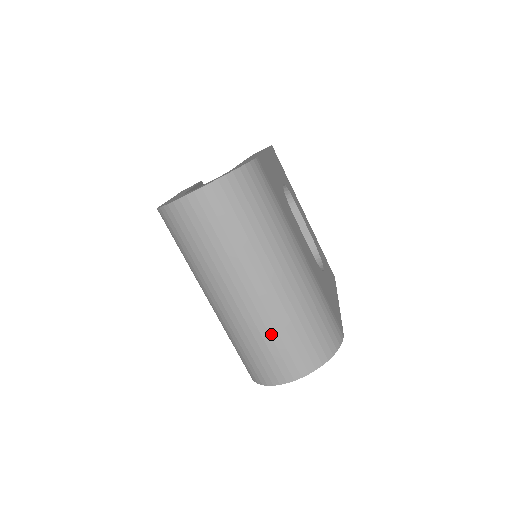
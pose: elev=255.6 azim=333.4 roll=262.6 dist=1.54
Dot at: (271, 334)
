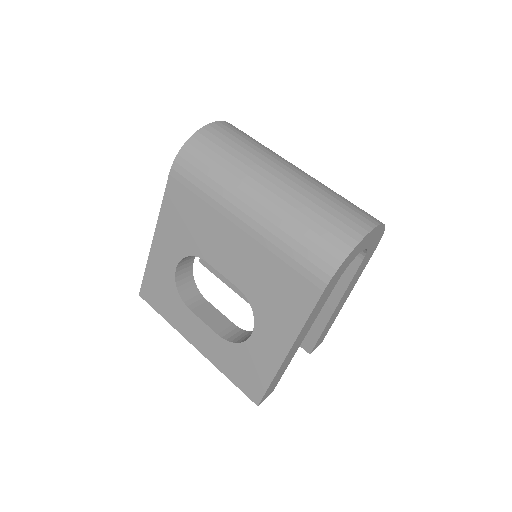
Dot at: (326, 197)
